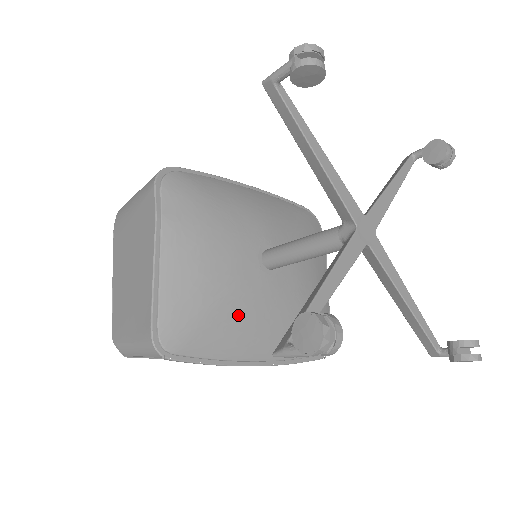
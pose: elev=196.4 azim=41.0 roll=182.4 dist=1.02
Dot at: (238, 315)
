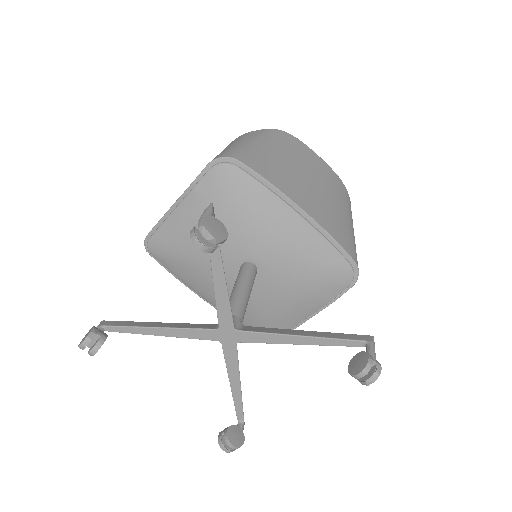
Dot at: (200, 274)
